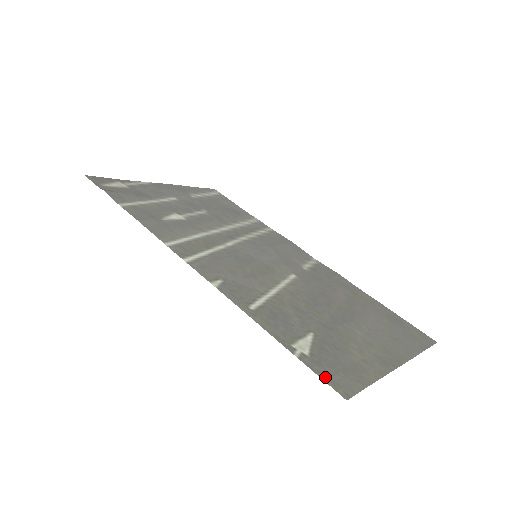
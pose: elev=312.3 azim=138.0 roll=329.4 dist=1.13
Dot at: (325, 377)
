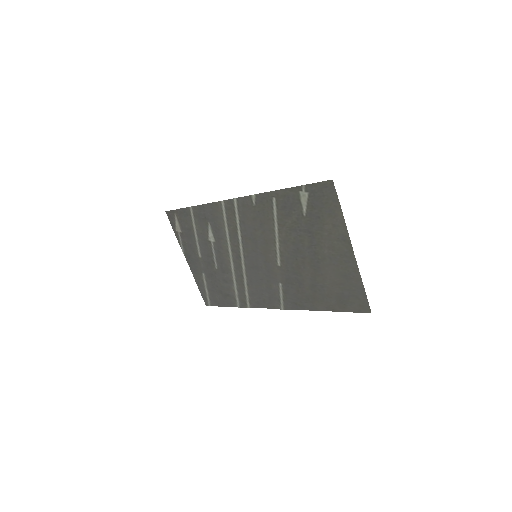
Dot at: (320, 185)
